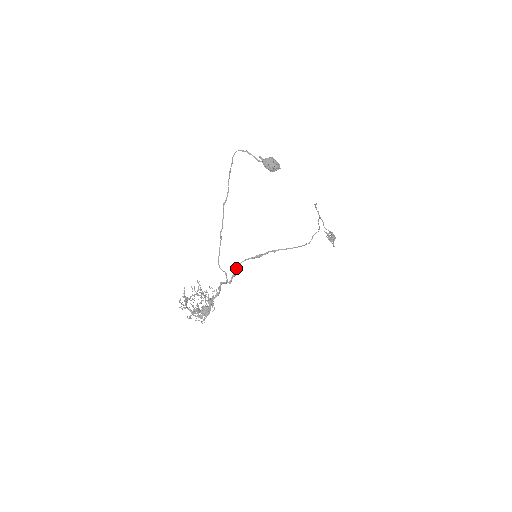
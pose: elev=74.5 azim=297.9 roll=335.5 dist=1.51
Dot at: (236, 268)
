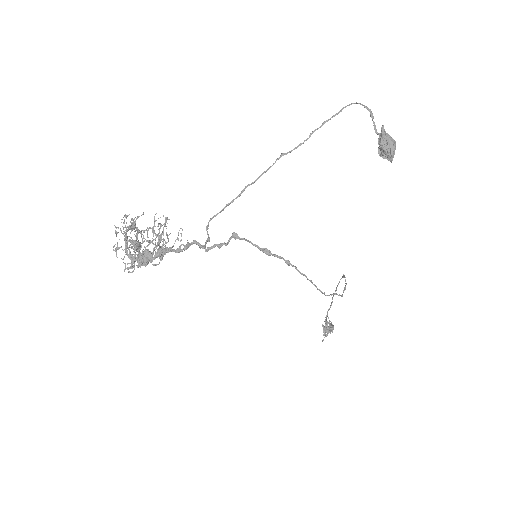
Dot at: (229, 240)
